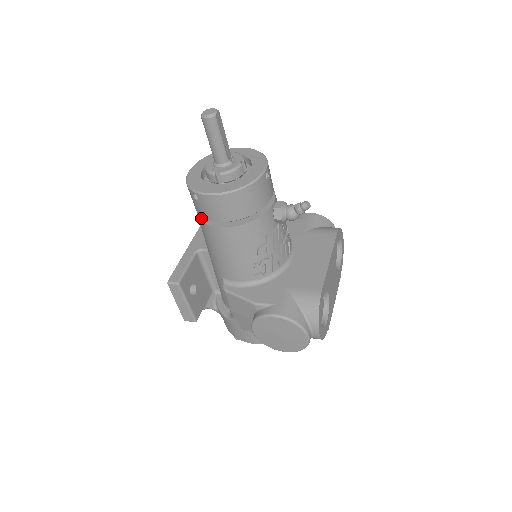
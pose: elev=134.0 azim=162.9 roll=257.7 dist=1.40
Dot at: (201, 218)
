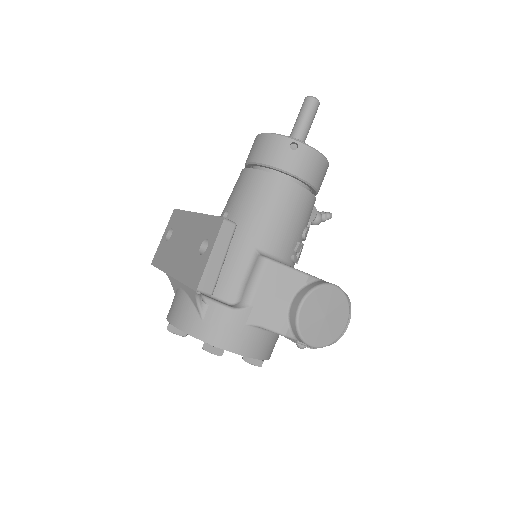
Dot at: (272, 173)
